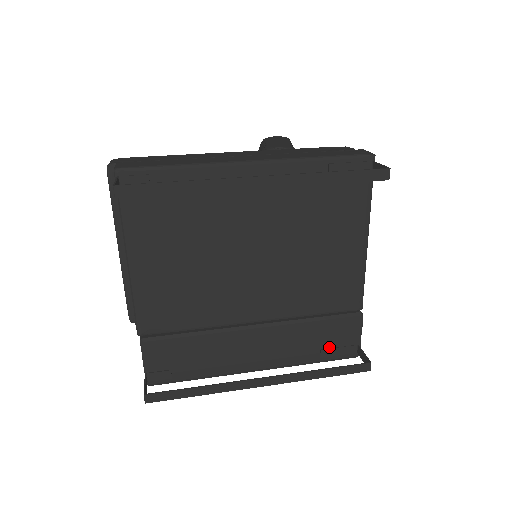
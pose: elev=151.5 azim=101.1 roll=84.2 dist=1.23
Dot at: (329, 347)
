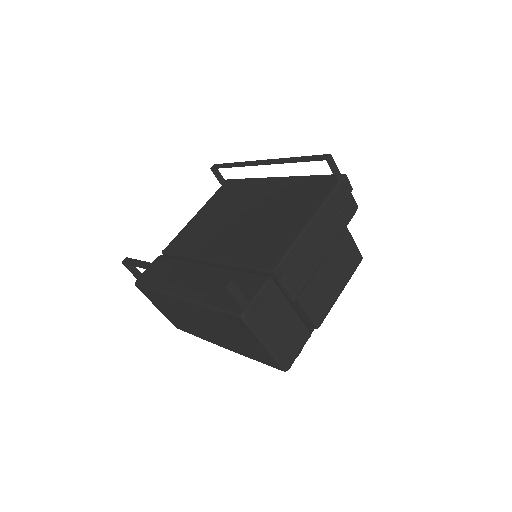
Dot at: (229, 295)
